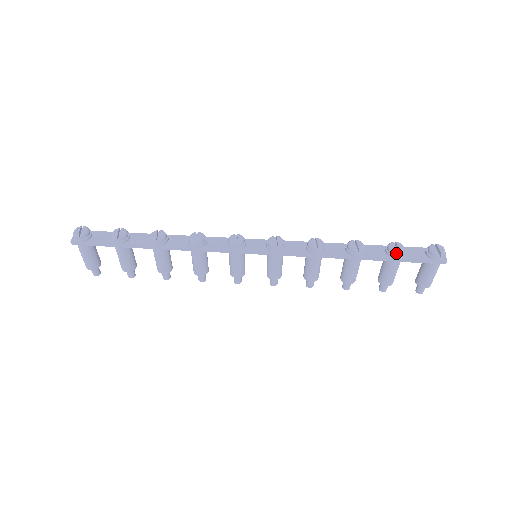
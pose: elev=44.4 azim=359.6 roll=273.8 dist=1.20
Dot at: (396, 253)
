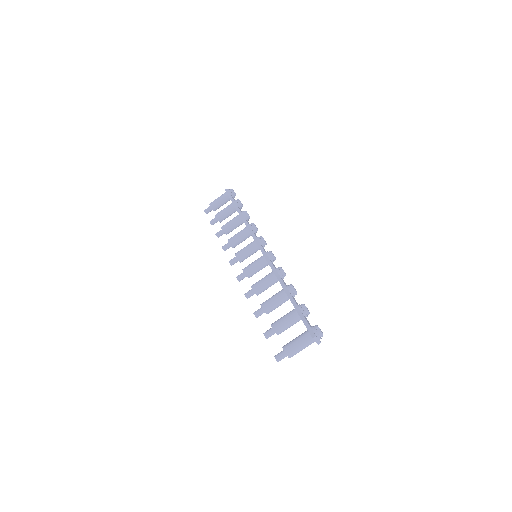
Dot at: (303, 305)
